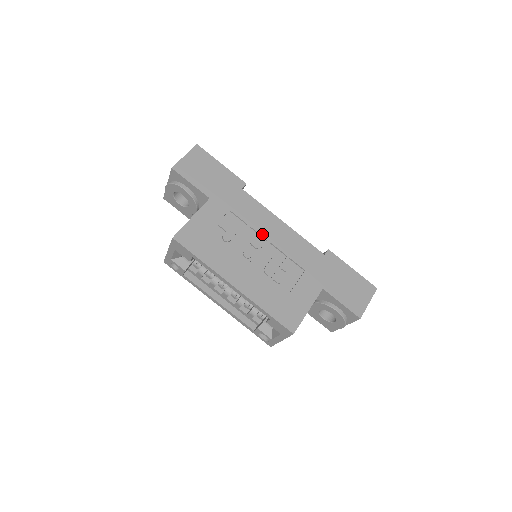
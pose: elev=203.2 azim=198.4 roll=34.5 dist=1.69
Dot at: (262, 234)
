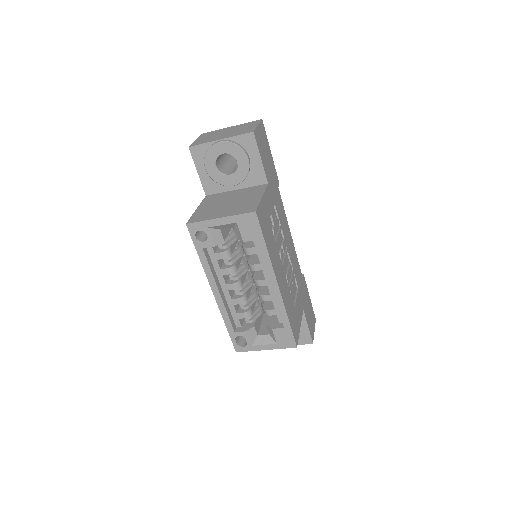
Dot at: (286, 240)
